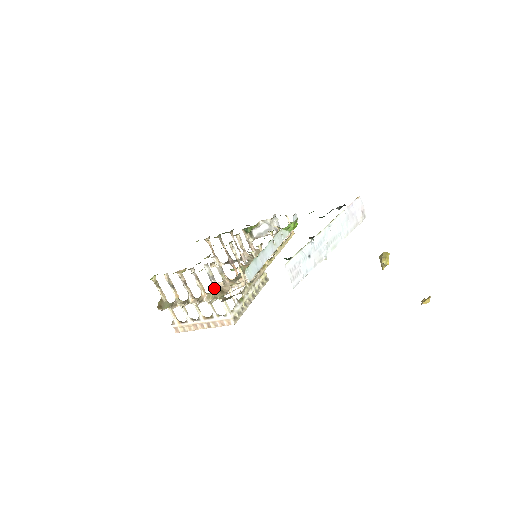
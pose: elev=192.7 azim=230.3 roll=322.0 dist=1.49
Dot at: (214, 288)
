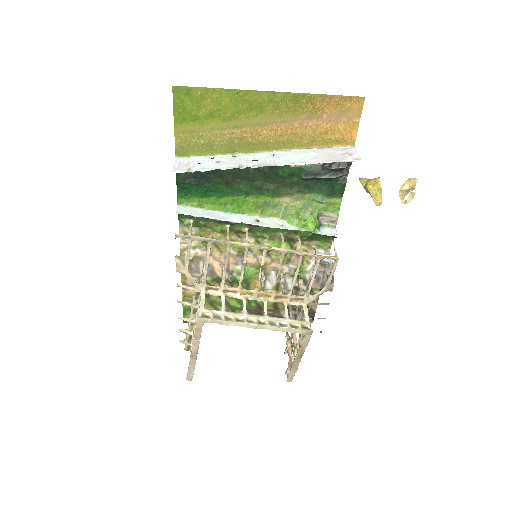
Dot at: occluded
